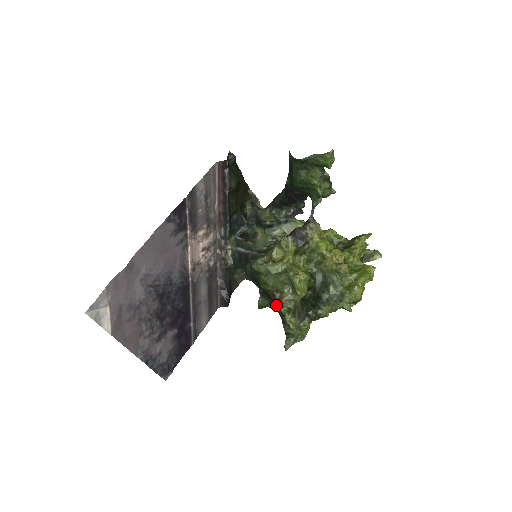
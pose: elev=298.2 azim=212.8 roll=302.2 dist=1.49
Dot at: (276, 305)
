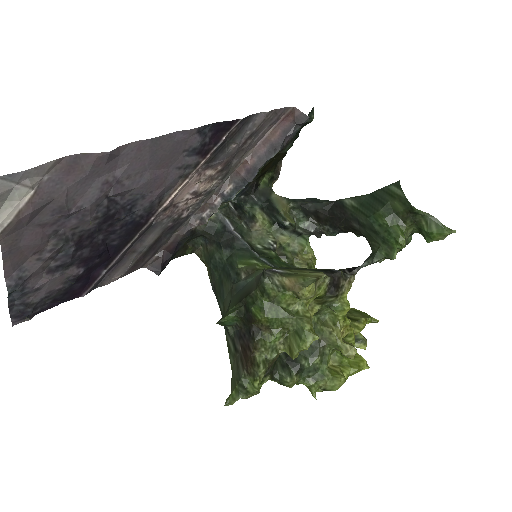
Dot at: (252, 342)
